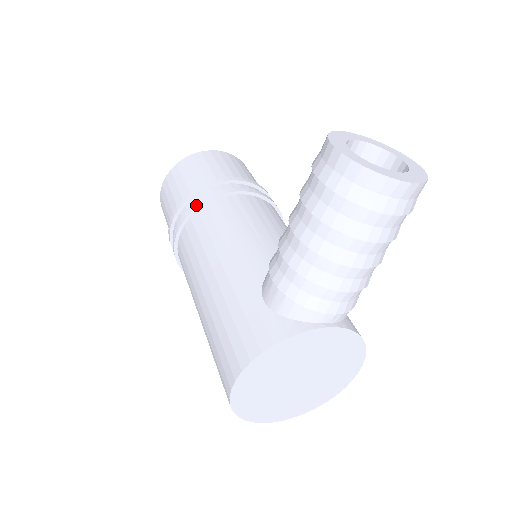
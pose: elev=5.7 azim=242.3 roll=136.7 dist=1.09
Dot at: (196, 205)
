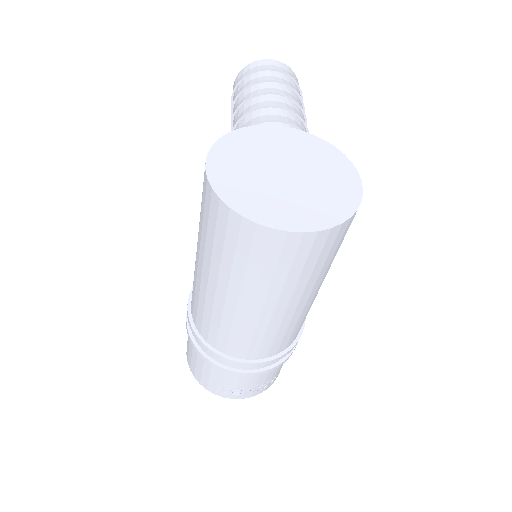
Dot at: occluded
